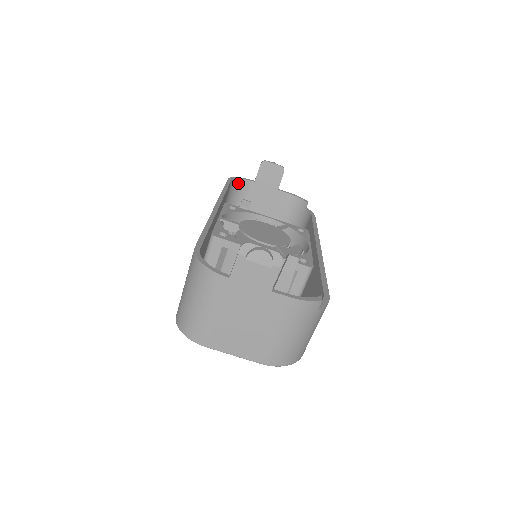
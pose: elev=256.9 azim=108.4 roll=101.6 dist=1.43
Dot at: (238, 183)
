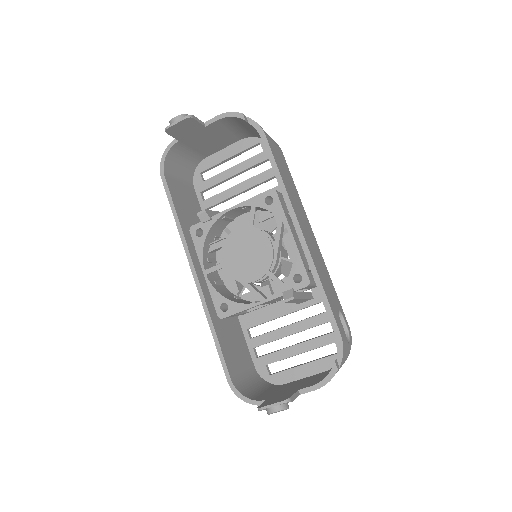
Dot at: (169, 157)
